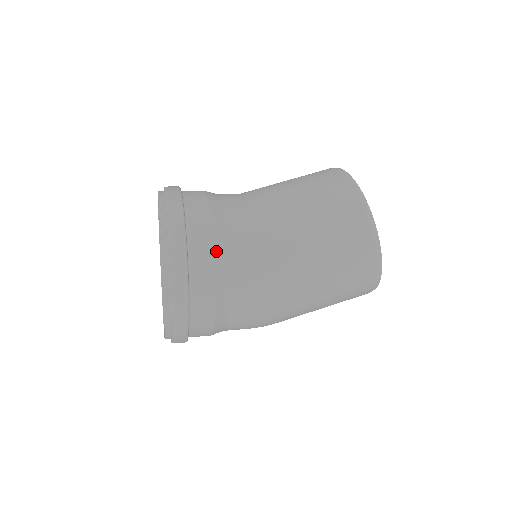
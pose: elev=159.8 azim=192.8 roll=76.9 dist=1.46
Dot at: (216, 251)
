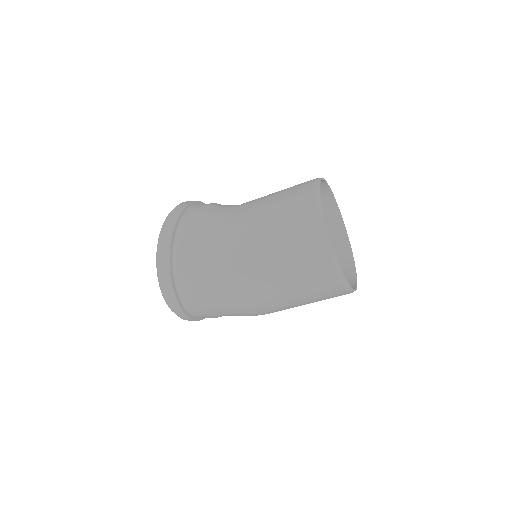
Dot at: (195, 230)
